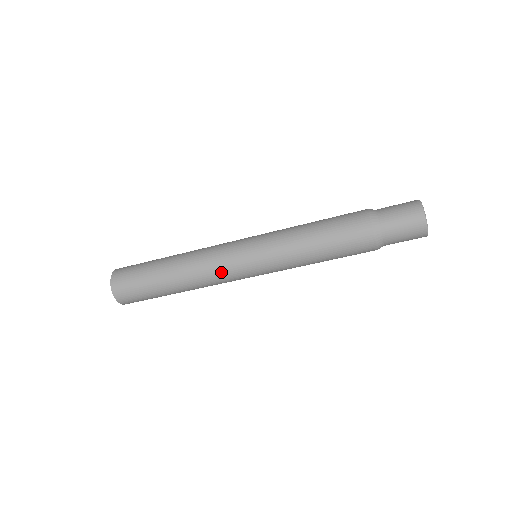
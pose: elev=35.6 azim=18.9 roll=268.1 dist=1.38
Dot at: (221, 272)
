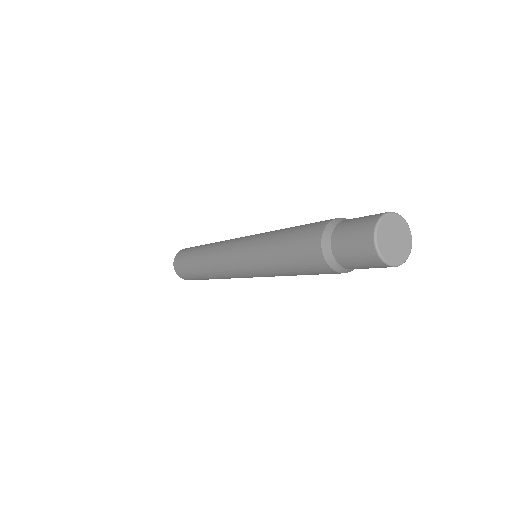
Dot at: (221, 262)
